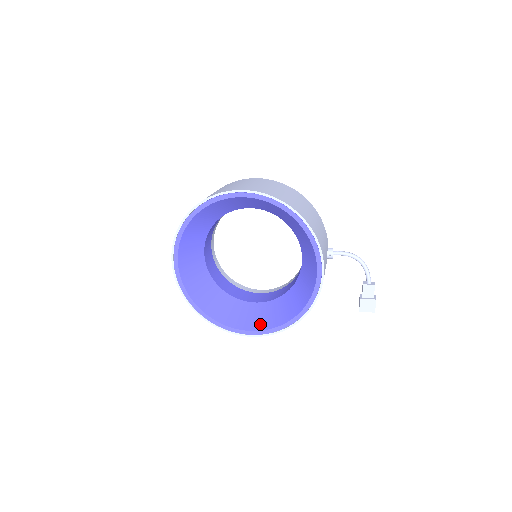
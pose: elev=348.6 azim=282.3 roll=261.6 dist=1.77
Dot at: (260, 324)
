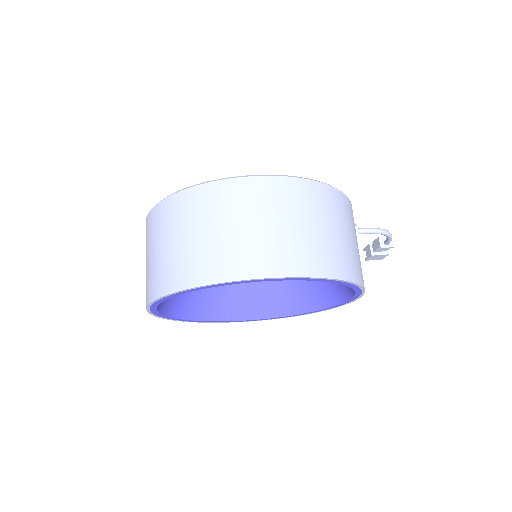
Dot at: (261, 311)
